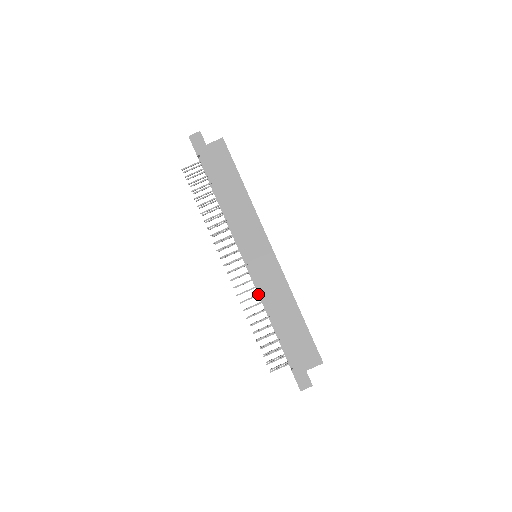
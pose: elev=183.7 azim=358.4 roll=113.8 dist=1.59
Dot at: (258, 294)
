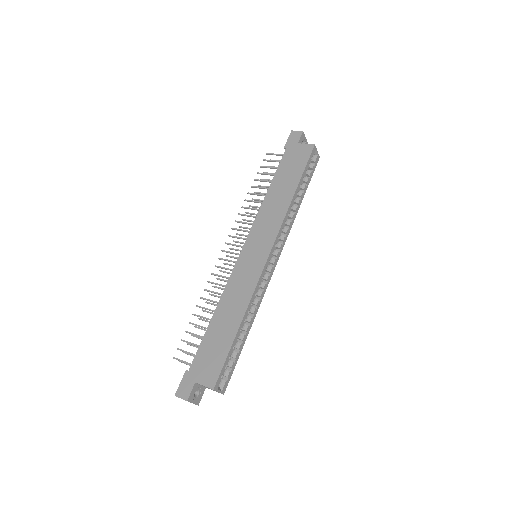
Dot at: (226, 285)
